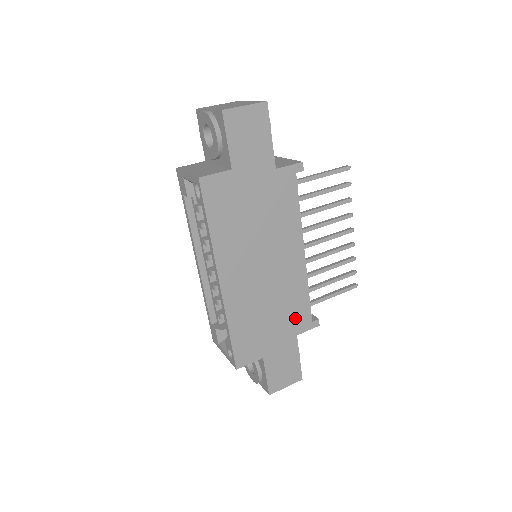
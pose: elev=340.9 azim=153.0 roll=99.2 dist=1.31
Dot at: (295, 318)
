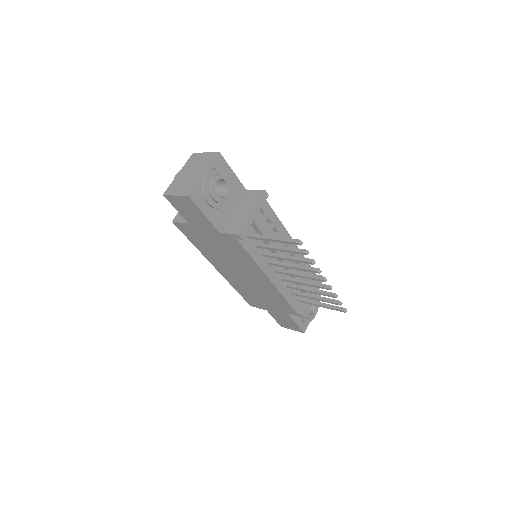
Dot at: (281, 305)
